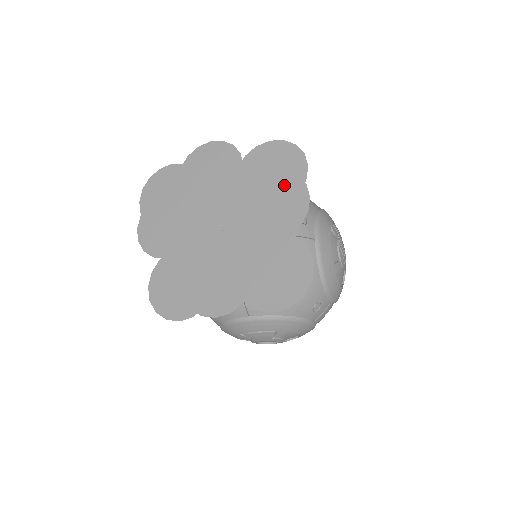
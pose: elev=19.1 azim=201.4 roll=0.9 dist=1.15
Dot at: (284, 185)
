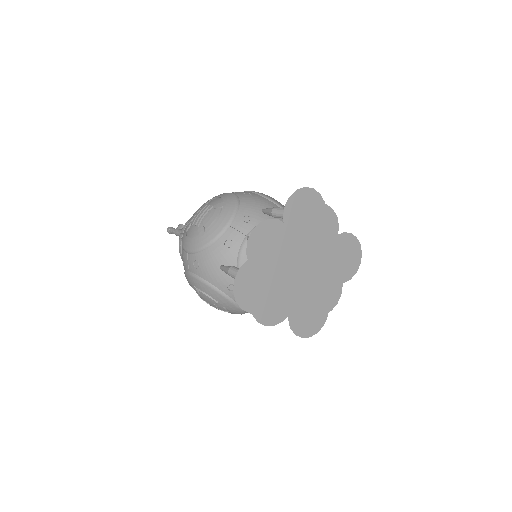
Dot at: (317, 215)
